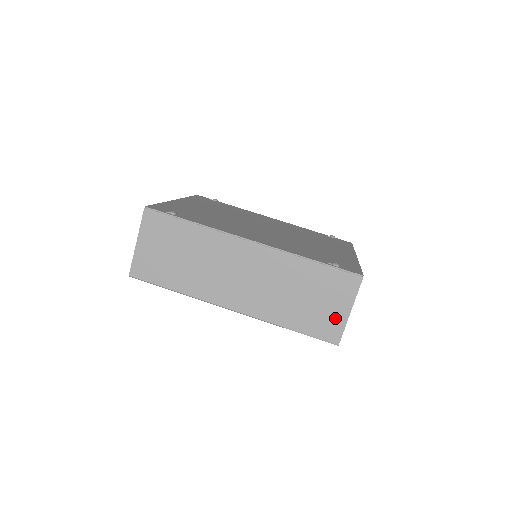
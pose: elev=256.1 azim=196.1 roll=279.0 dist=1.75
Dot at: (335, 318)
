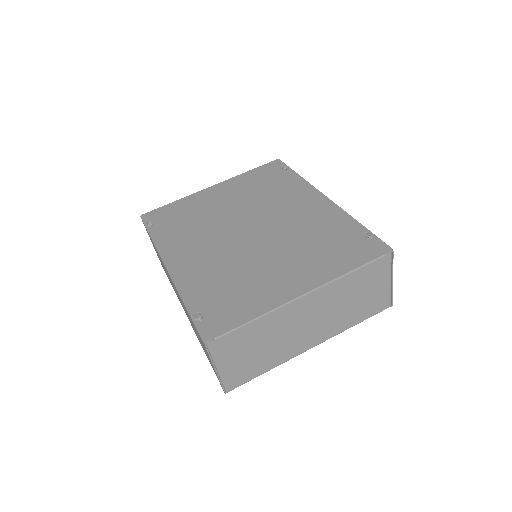
Dot at: (213, 368)
